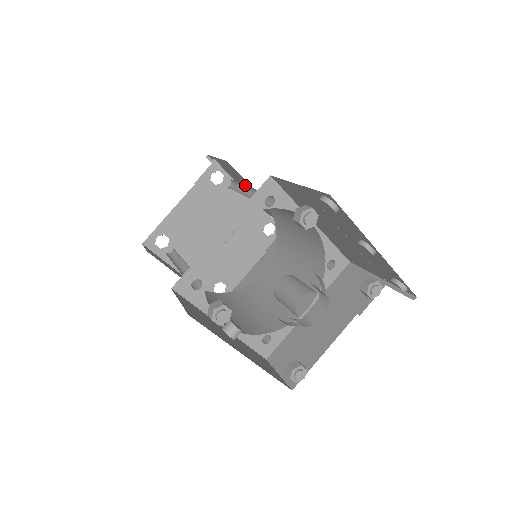
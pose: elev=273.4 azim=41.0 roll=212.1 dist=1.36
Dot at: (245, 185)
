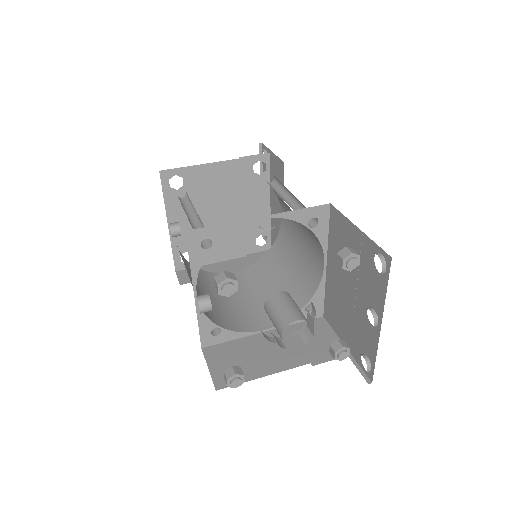
Dot at: (290, 193)
